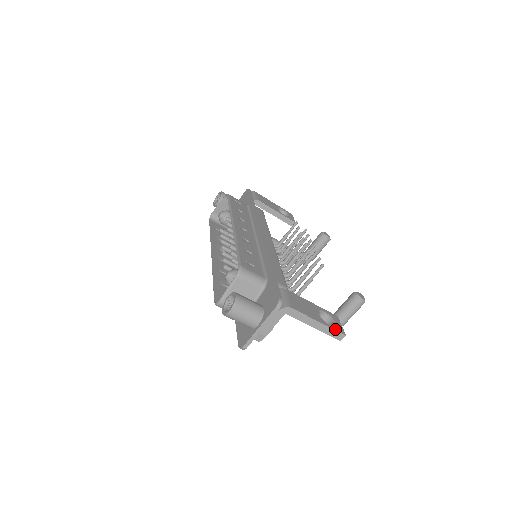
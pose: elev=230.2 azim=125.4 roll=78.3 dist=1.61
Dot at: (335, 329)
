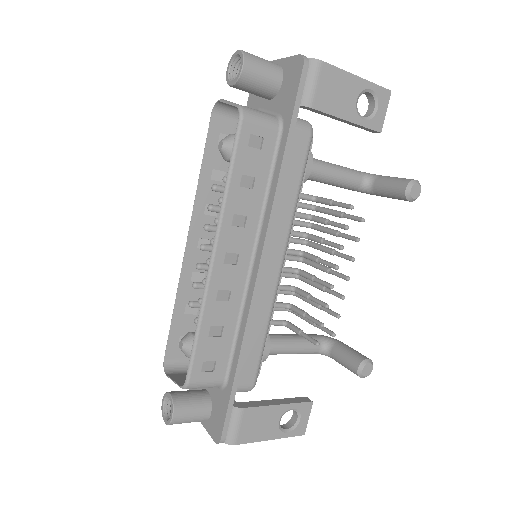
Dot at: (292, 435)
